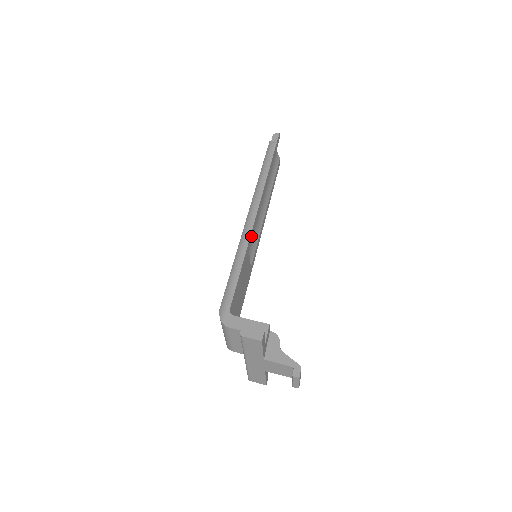
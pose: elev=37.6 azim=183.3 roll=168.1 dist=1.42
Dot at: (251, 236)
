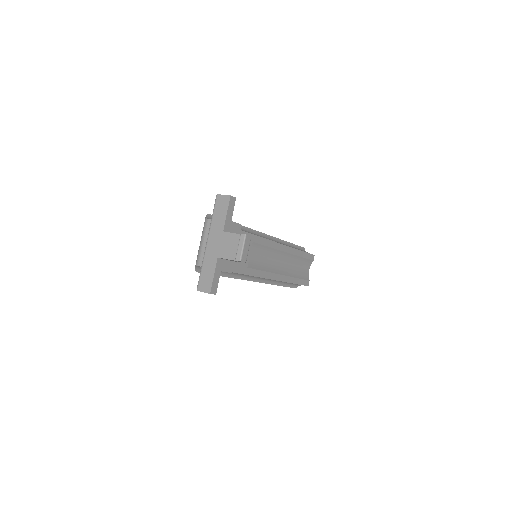
Dot at: (259, 240)
